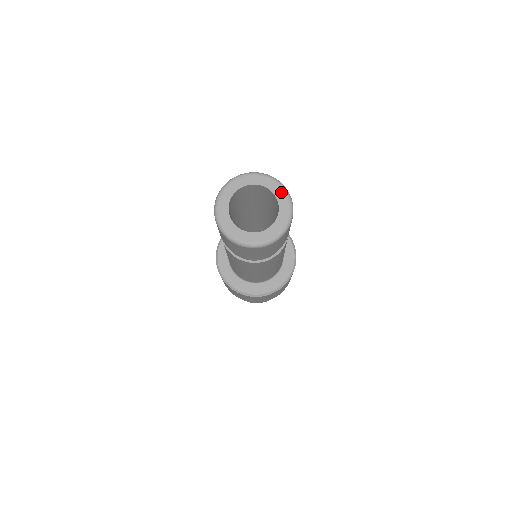
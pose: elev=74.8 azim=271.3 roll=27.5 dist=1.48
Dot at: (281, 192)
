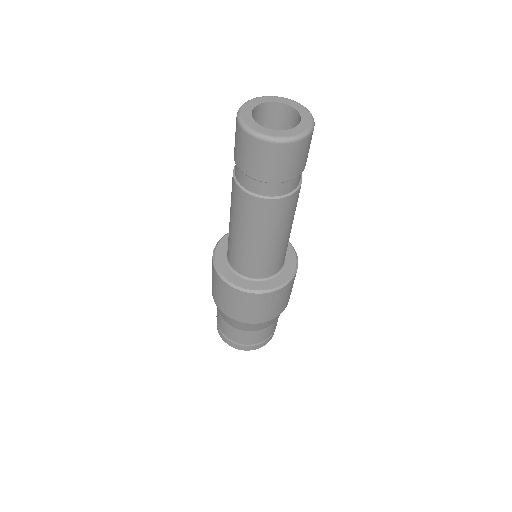
Dot at: (308, 117)
